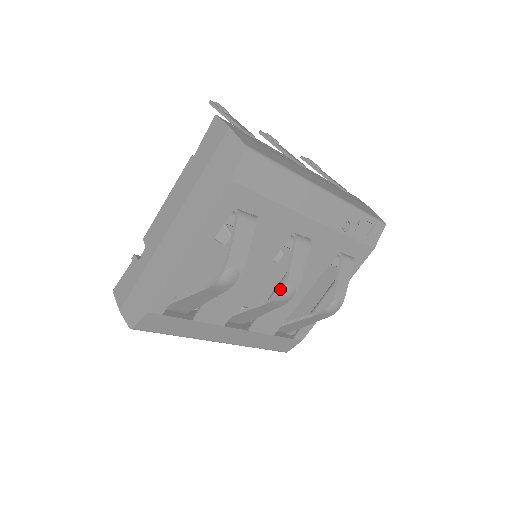
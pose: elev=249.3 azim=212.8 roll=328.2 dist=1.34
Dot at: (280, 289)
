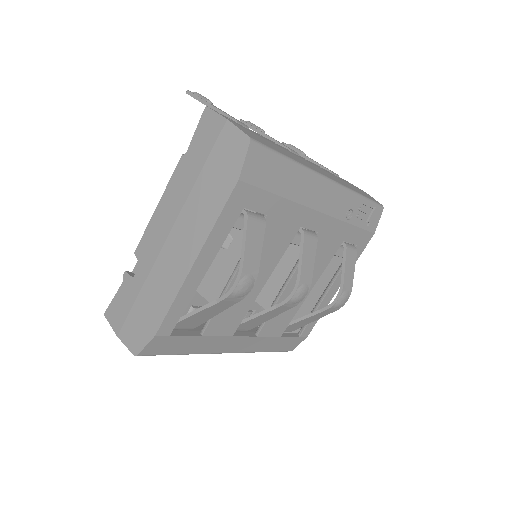
Dot at: (293, 290)
